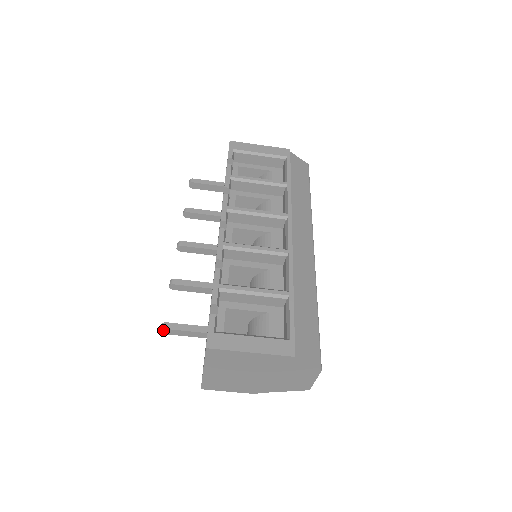
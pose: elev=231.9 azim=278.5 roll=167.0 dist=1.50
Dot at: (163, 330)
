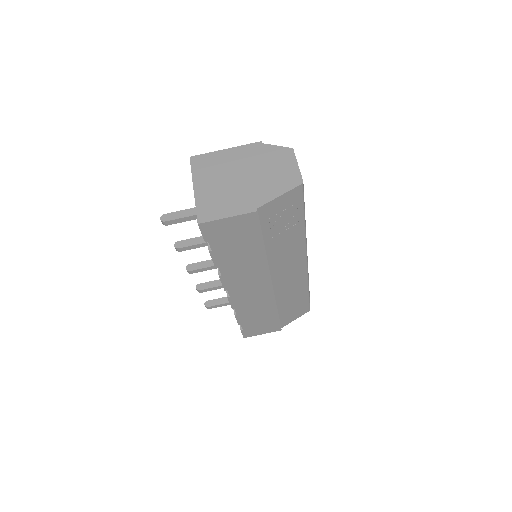
Dot at: (162, 217)
